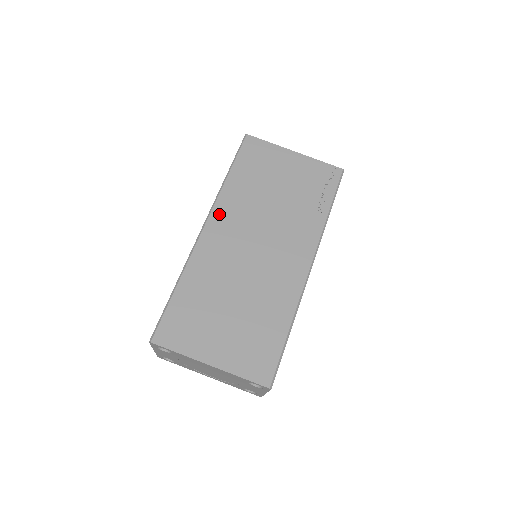
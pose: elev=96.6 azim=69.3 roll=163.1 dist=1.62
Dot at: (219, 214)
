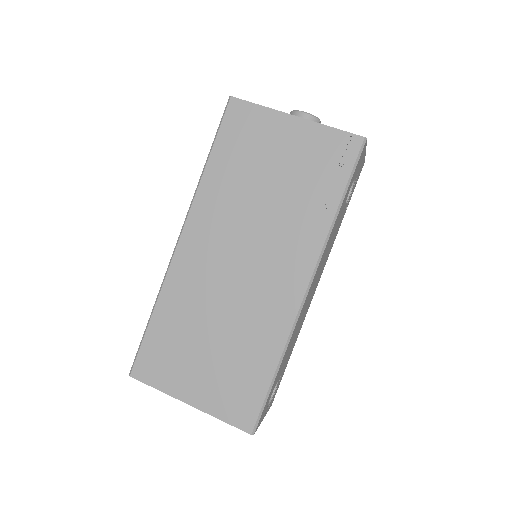
Dot at: (196, 221)
